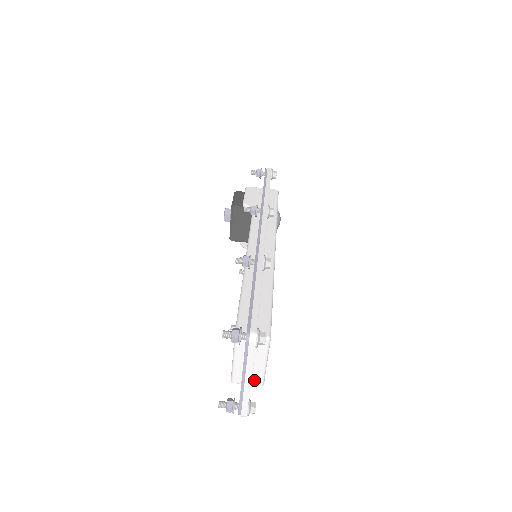
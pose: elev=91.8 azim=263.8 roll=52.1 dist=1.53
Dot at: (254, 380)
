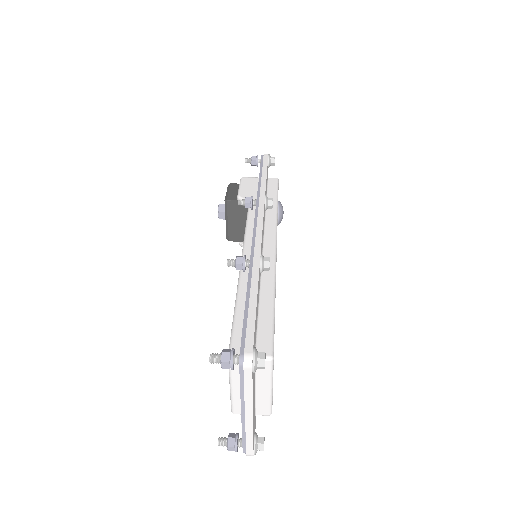
Dot at: (259, 409)
